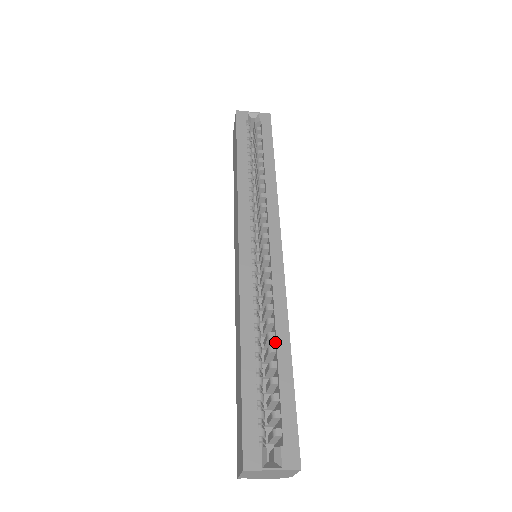
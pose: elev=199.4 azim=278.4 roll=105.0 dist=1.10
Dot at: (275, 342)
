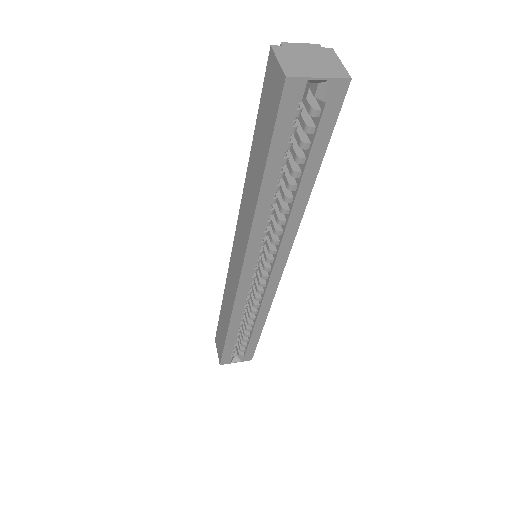
Dot at: (254, 321)
